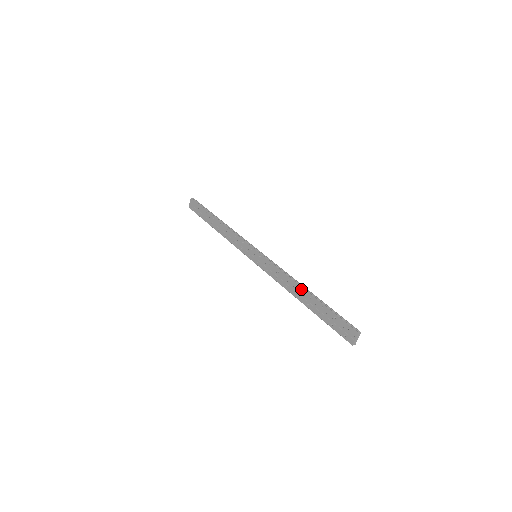
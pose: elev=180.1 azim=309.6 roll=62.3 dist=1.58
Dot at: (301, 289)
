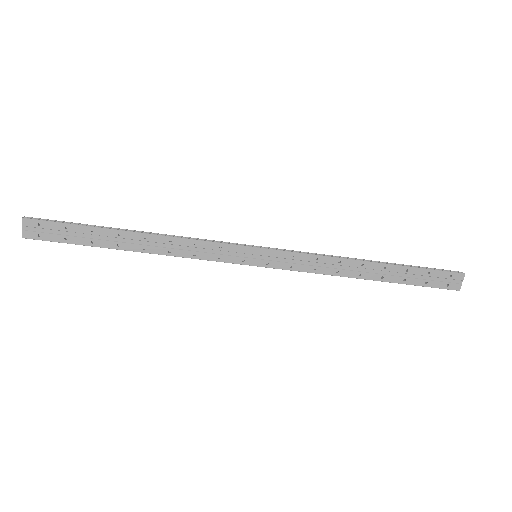
Dot at: (366, 264)
